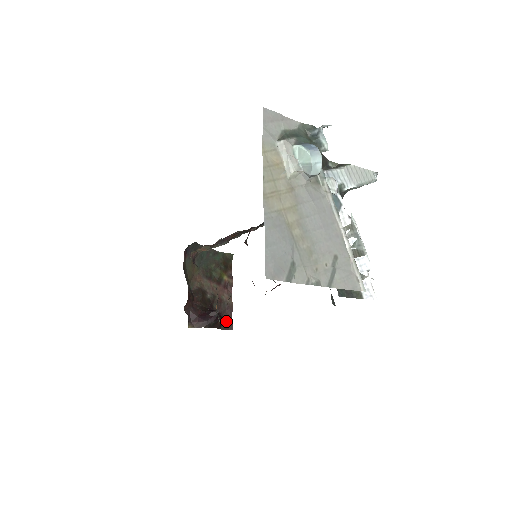
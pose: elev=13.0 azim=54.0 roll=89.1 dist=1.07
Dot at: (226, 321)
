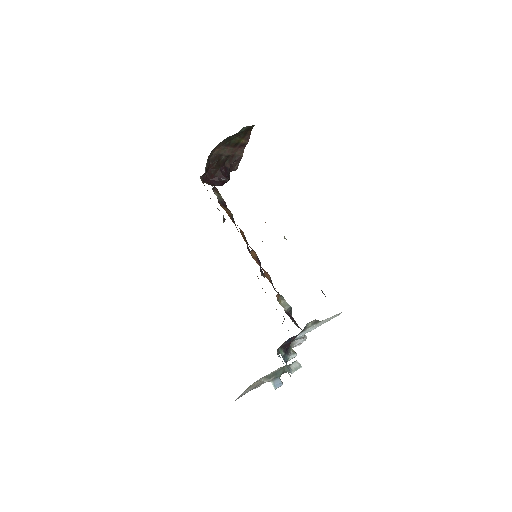
Dot at: (233, 167)
